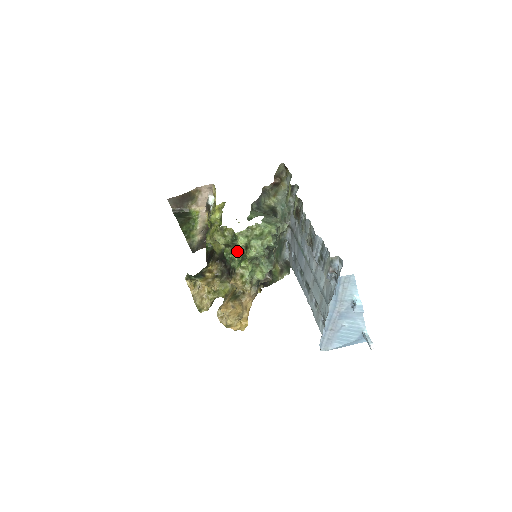
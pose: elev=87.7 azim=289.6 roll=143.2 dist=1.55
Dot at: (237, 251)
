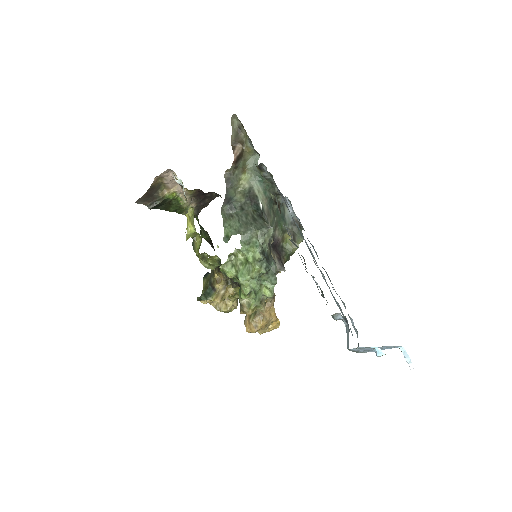
Dot at: occluded
